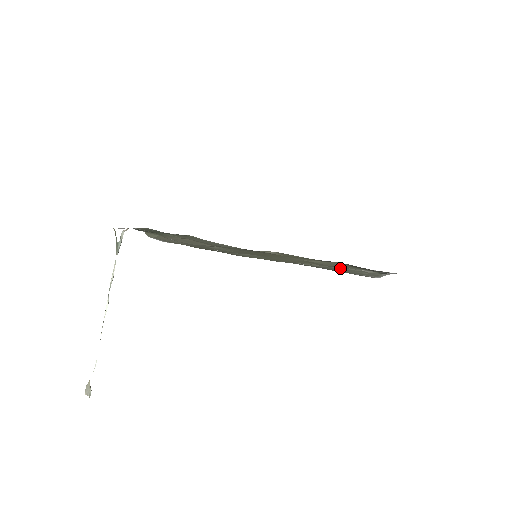
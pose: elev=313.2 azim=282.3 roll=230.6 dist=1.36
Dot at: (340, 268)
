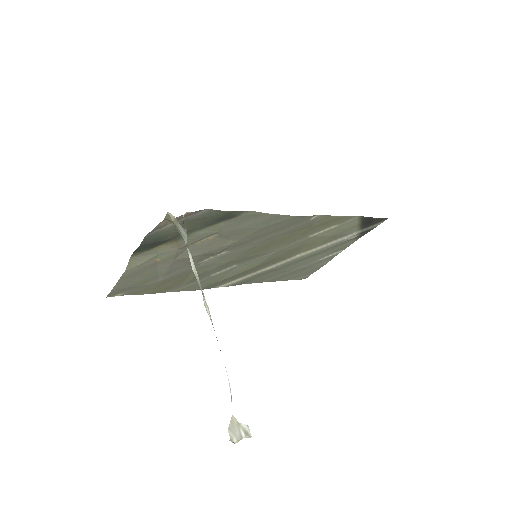
Dot at: (318, 251)
